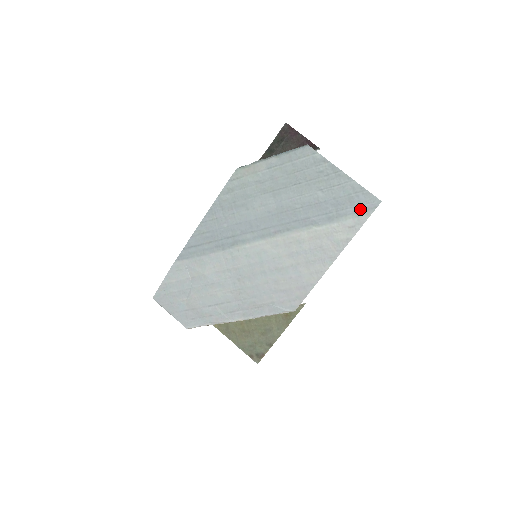
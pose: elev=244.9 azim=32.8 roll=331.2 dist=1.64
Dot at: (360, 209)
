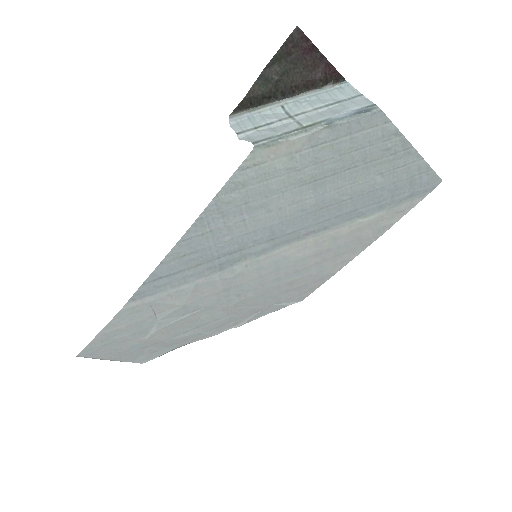
Dot at: (418, 192)
